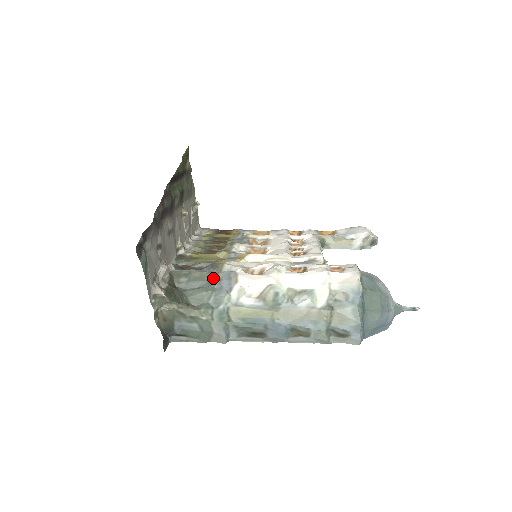
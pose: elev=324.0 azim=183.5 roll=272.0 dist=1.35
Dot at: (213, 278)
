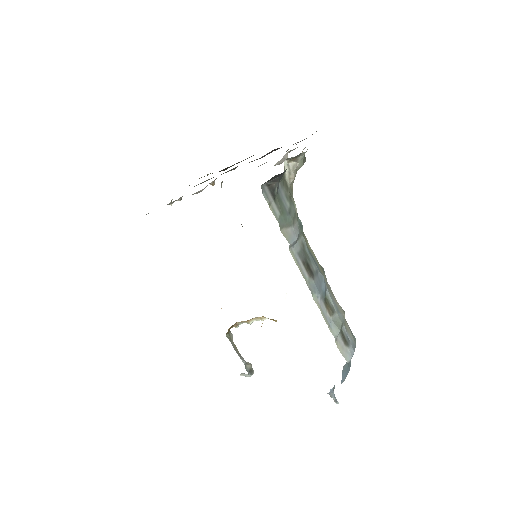
Dot at: occluded
